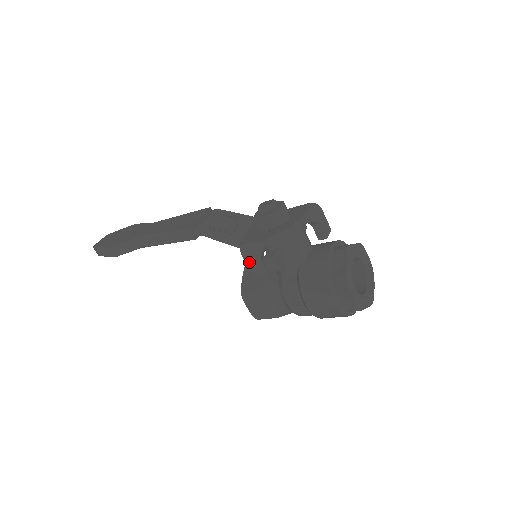
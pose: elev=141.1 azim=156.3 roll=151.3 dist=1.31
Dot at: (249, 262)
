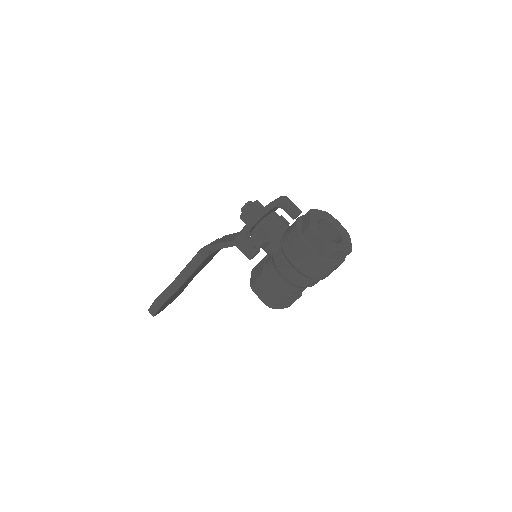
Dot at: (242, 248)
